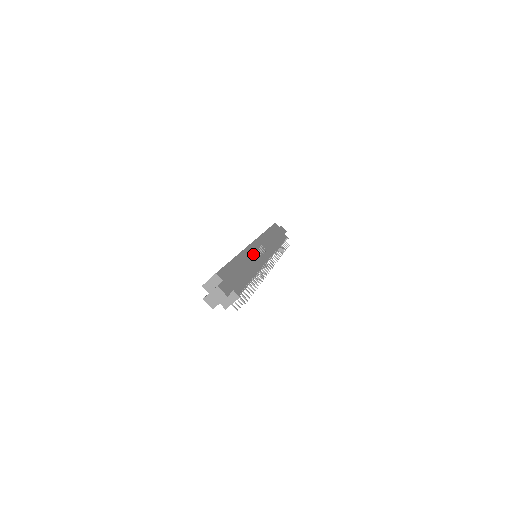
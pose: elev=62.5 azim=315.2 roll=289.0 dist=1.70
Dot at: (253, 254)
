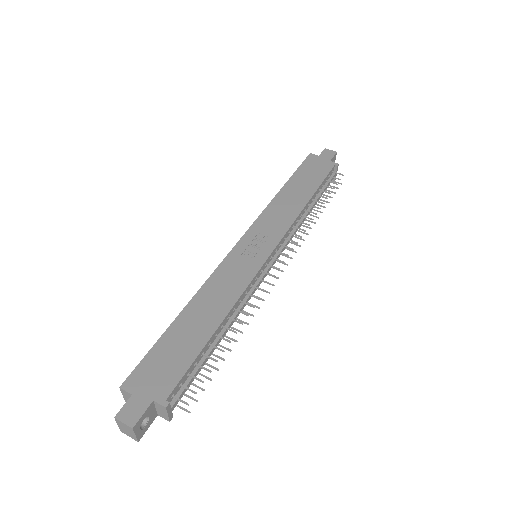
Dot at: (231, 271)
